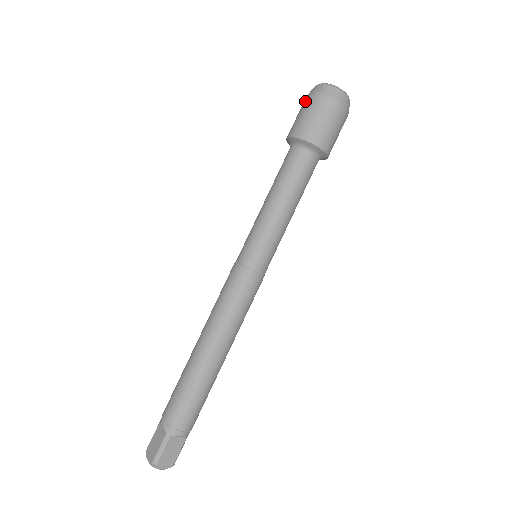
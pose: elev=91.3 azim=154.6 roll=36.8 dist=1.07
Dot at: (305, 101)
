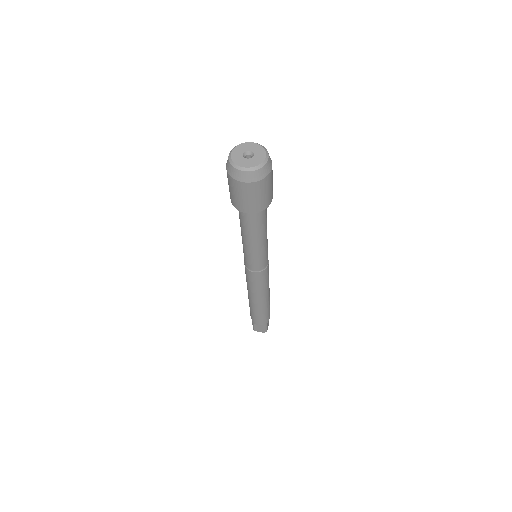
Dot at: occluded
